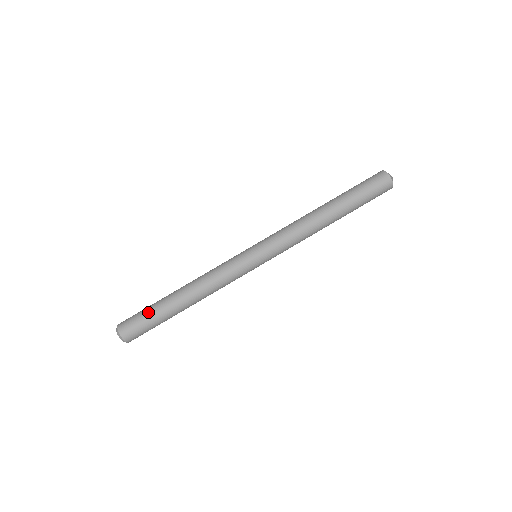
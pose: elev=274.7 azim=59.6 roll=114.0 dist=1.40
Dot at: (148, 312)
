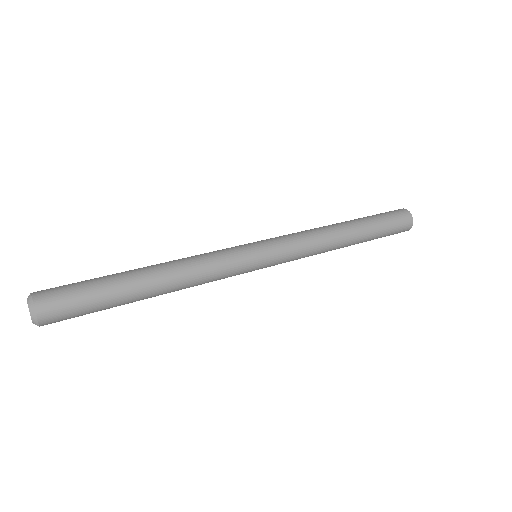
Dot at: occluded
